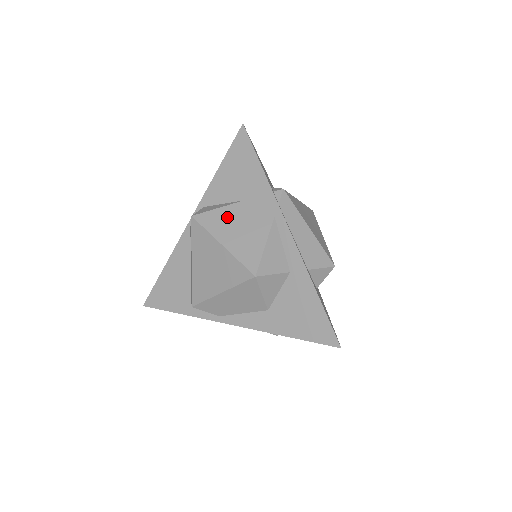
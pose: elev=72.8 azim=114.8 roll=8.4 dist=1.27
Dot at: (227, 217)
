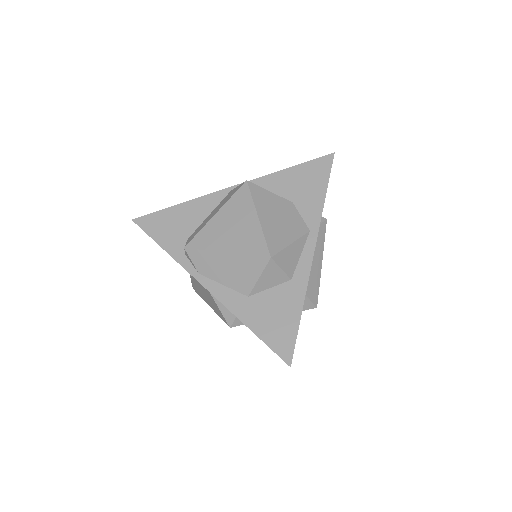
Dot at: (274, 203)
